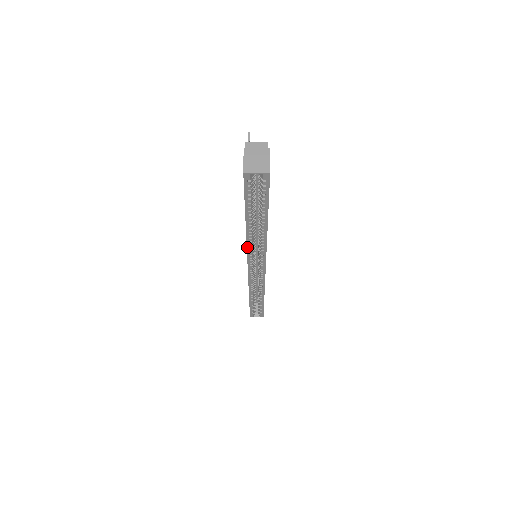
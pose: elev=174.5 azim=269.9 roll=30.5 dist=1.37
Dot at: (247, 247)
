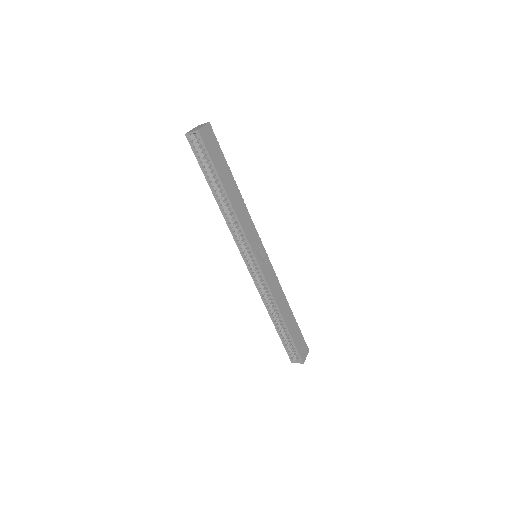
Dot at: (229, 228)
